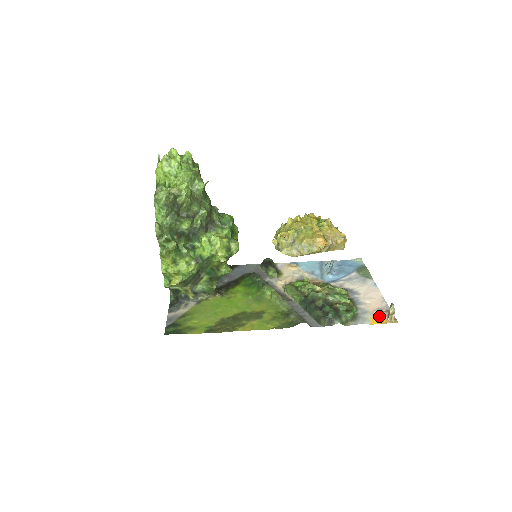
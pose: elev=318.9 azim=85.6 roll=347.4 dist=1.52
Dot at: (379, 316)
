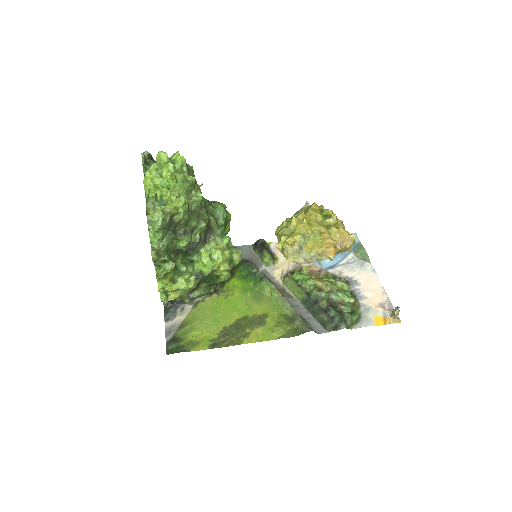
Dot at: (382, 314)
